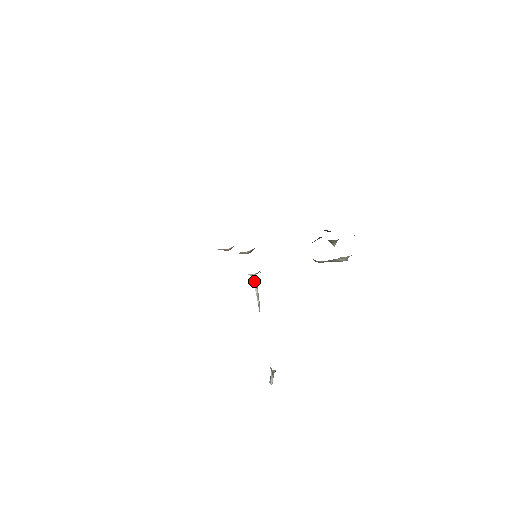
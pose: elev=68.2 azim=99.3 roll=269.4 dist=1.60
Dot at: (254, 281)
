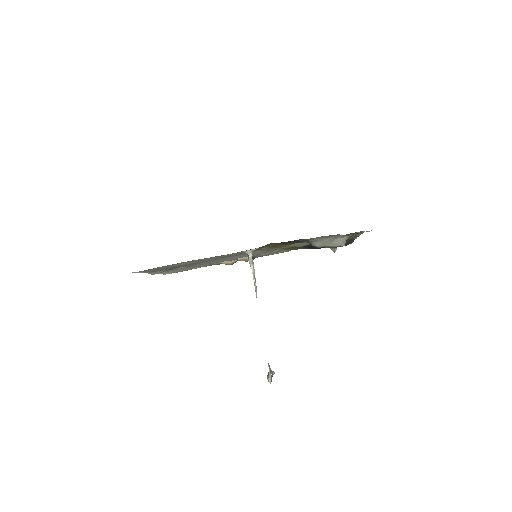
Dot at: (250, 260)
